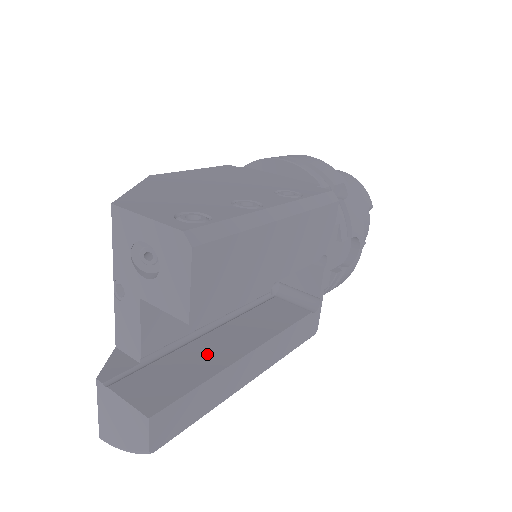
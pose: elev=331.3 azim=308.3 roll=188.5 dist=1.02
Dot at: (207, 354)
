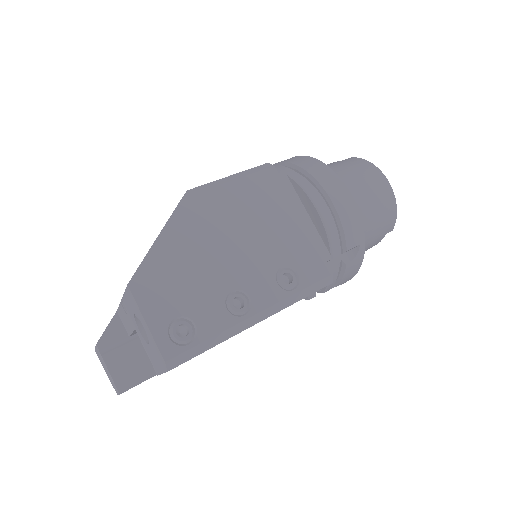
Dot at: occluded
